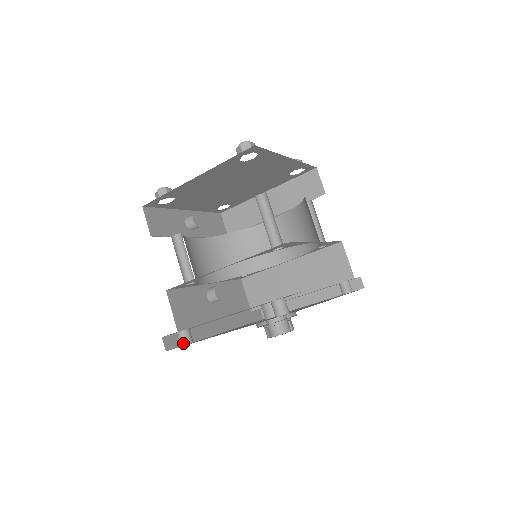
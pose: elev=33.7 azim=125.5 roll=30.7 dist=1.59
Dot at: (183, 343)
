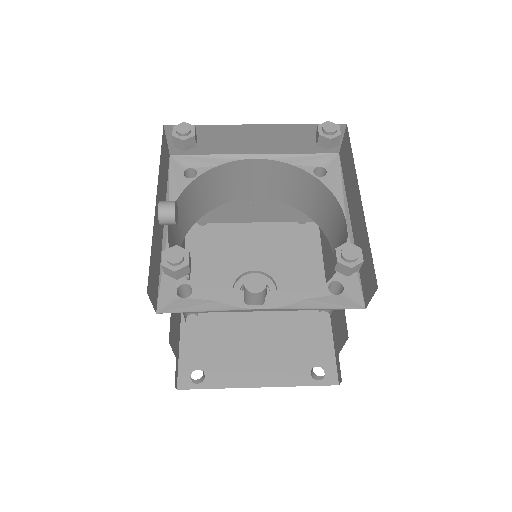
Dot at: (198, 383)
